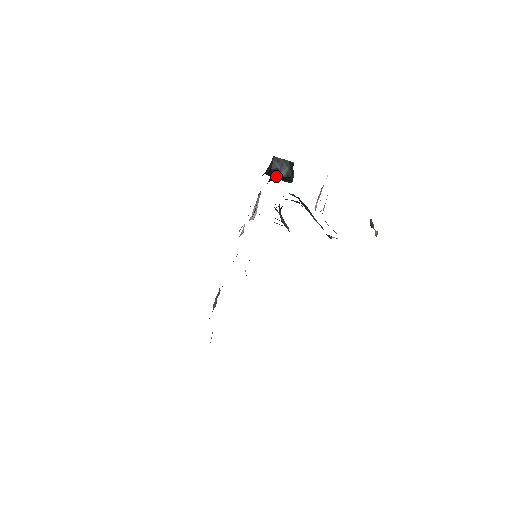
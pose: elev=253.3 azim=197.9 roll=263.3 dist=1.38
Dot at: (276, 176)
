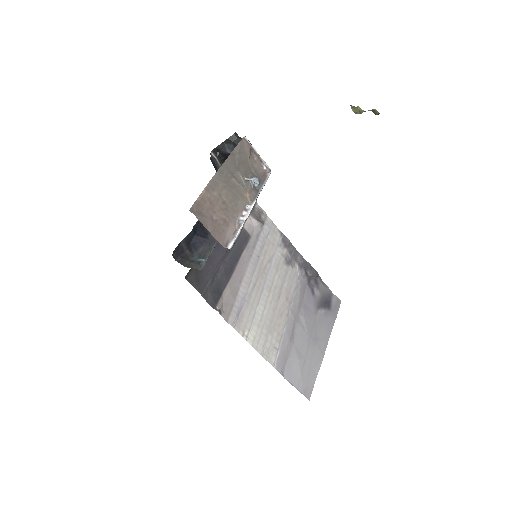
Dot at: occluded
